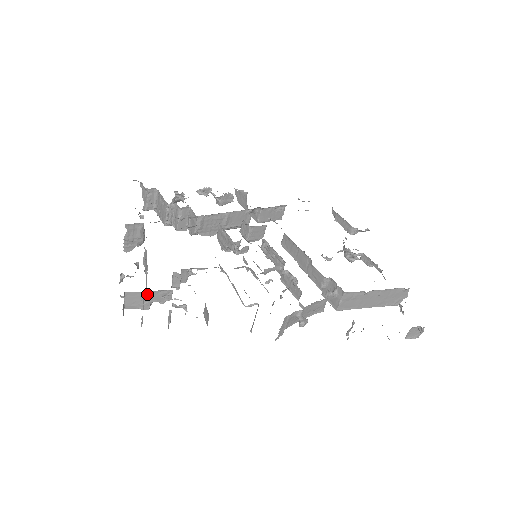
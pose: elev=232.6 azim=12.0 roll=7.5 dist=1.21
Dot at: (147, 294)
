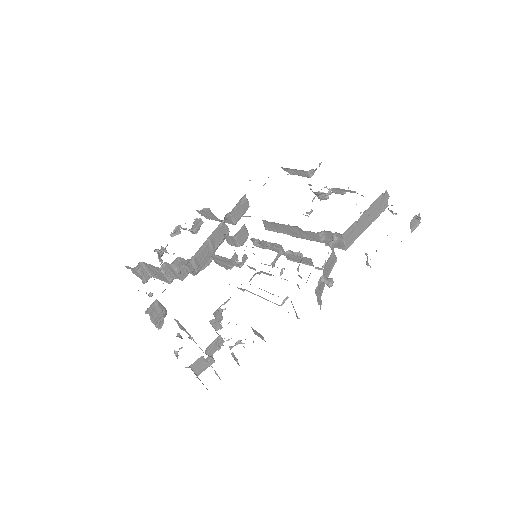
Dot at: (205, 353)
